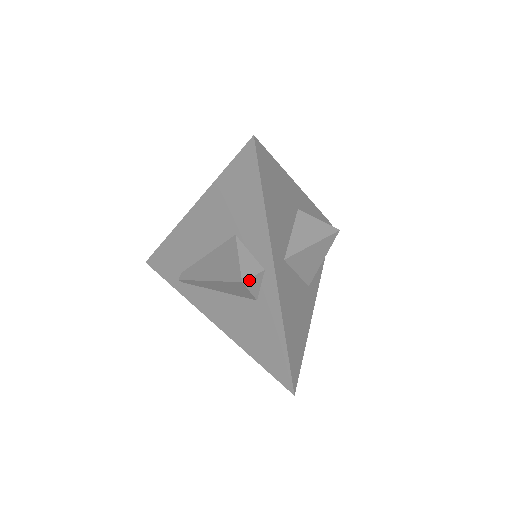
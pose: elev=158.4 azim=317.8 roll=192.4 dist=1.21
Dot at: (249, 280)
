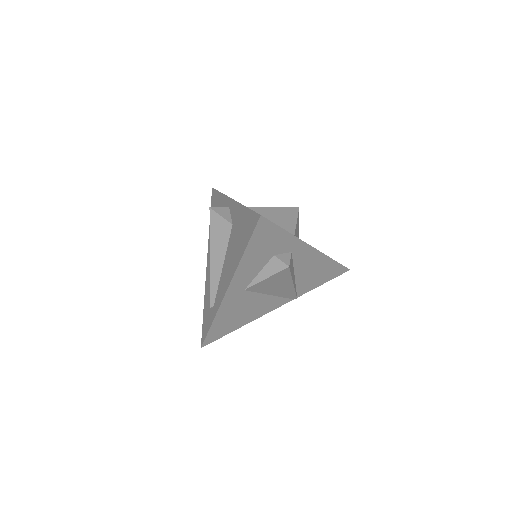
Dot at: (216, 209)
